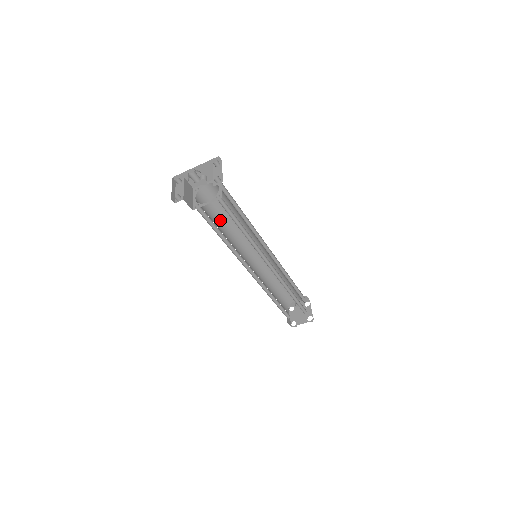
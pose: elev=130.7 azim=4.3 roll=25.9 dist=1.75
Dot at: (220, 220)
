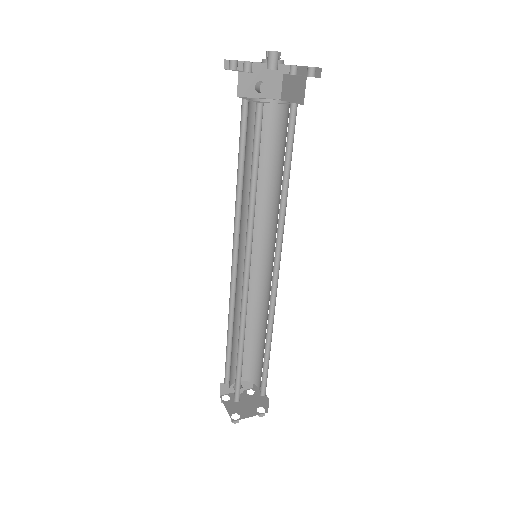
Dot at: (244, 168)
